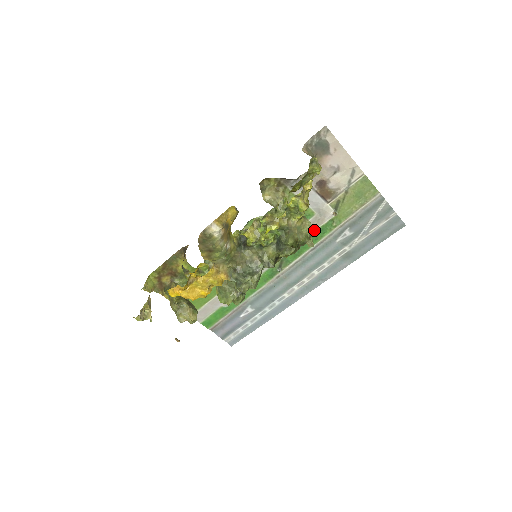
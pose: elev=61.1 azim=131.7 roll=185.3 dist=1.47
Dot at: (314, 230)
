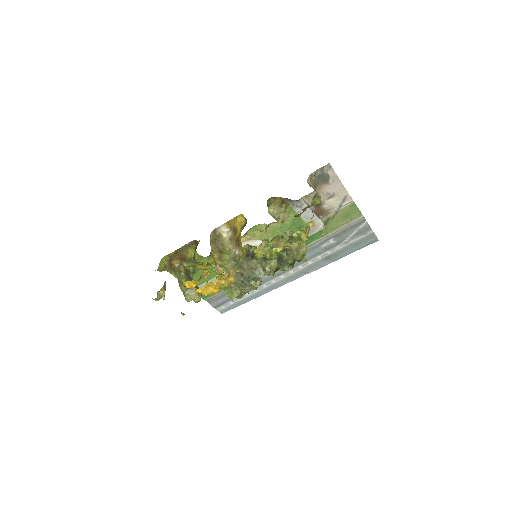
Dot at: occluded
